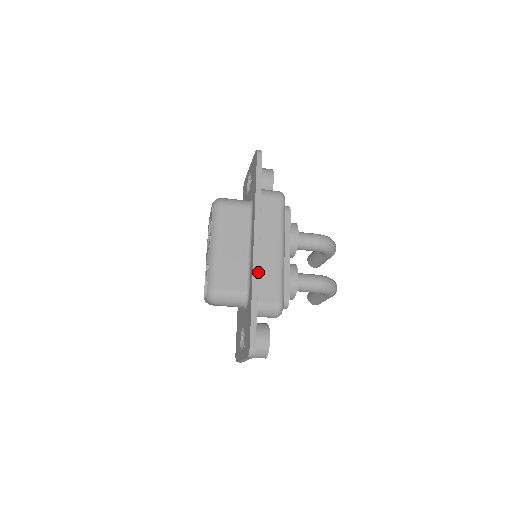
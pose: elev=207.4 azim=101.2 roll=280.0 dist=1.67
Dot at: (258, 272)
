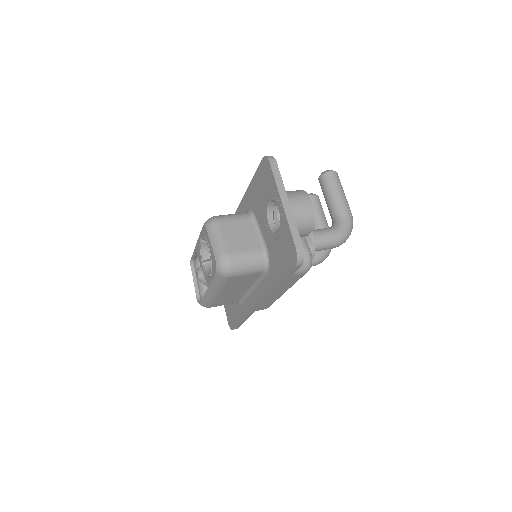
Dot at: occluded
